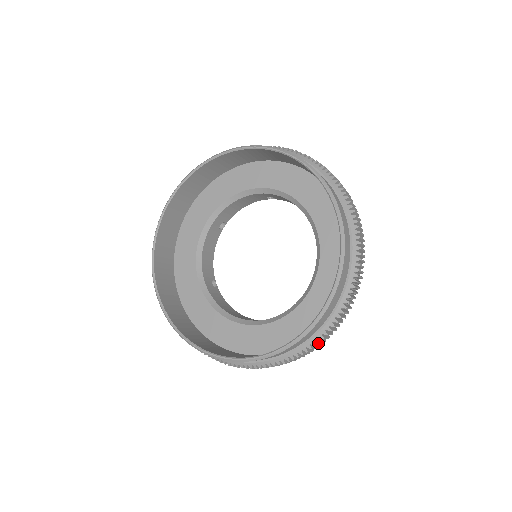
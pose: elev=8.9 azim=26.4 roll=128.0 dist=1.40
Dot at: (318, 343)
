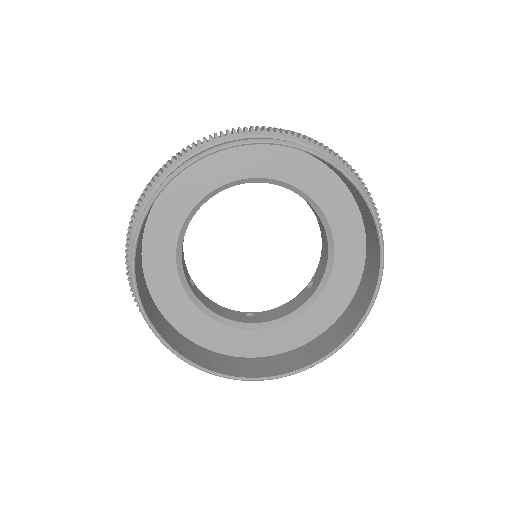
Dot at: occluded
